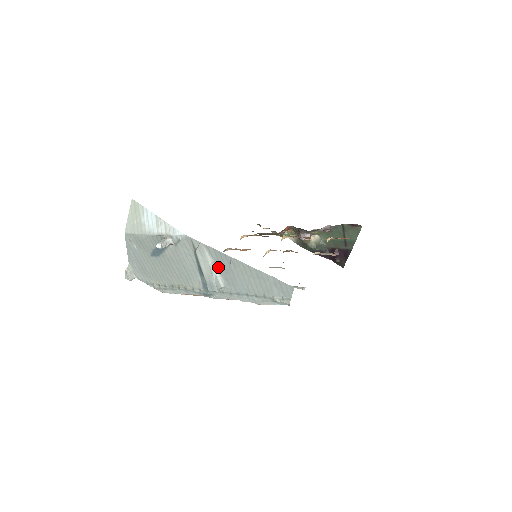
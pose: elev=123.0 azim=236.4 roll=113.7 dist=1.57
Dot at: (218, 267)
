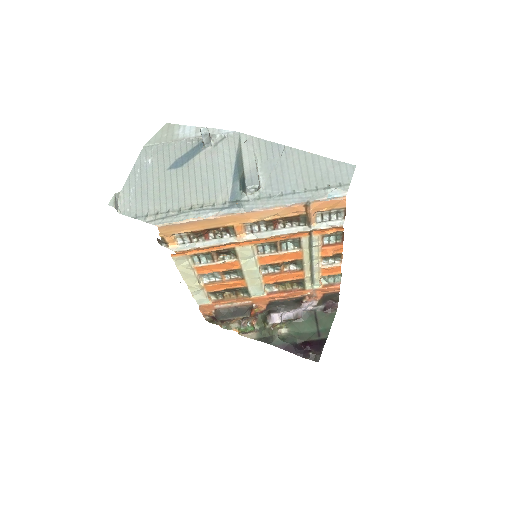
Dot at: (263, 164)
